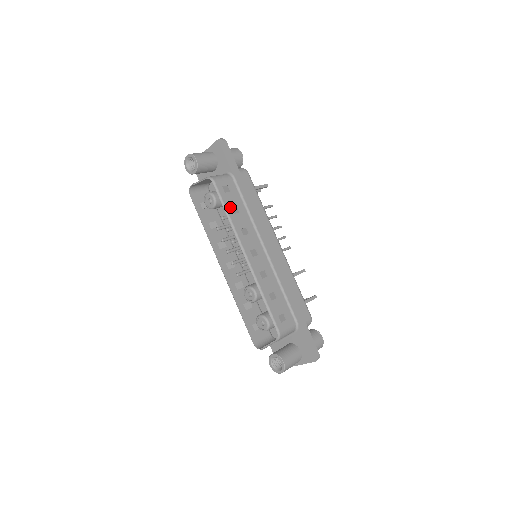
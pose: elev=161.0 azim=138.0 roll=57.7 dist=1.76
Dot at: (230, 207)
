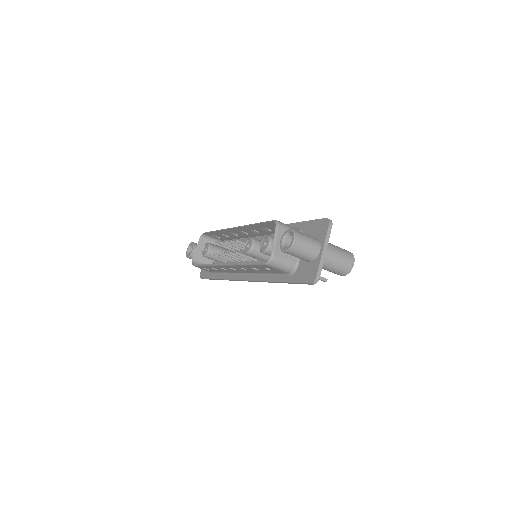
Dot at: occluded
